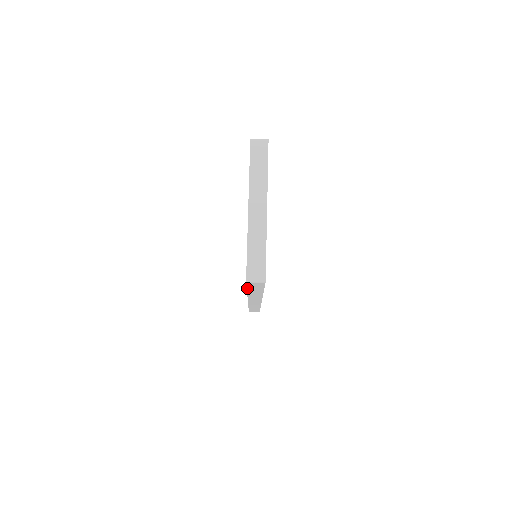
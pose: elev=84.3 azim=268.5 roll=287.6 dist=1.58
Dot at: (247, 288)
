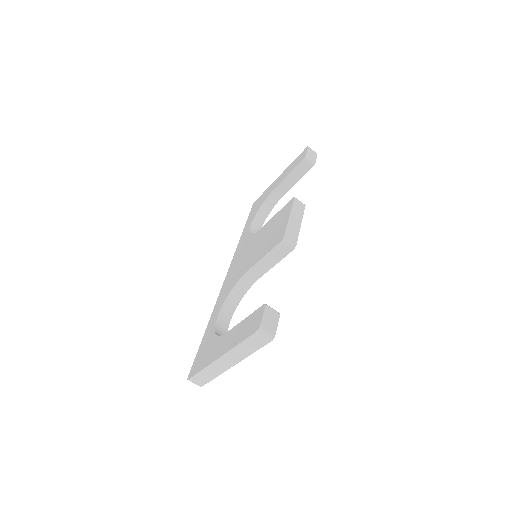
Dot at: (199, 348)
